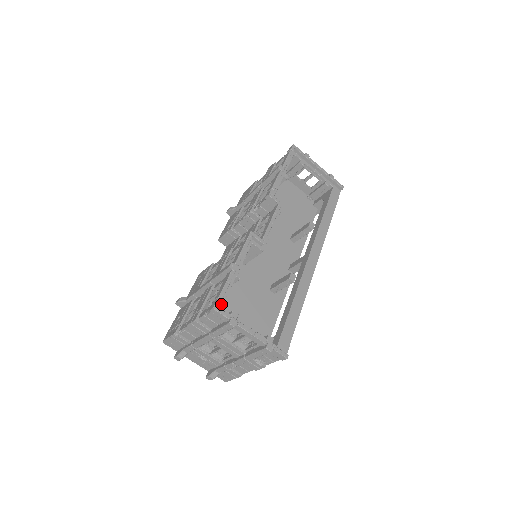
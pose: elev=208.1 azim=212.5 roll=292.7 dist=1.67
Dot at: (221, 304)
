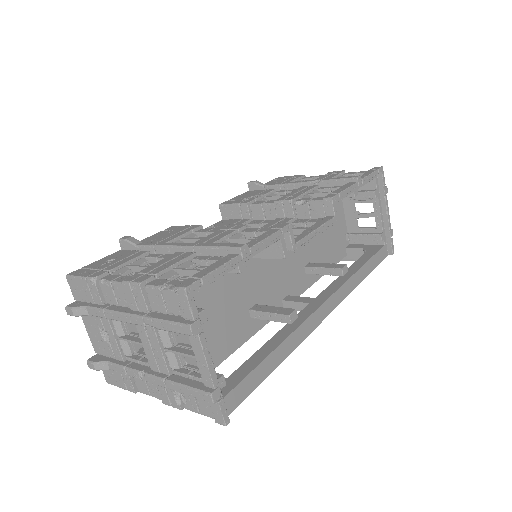
Dot at: (196, 289)
